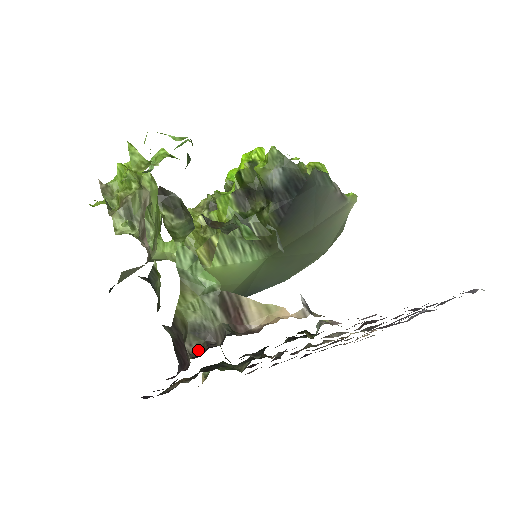
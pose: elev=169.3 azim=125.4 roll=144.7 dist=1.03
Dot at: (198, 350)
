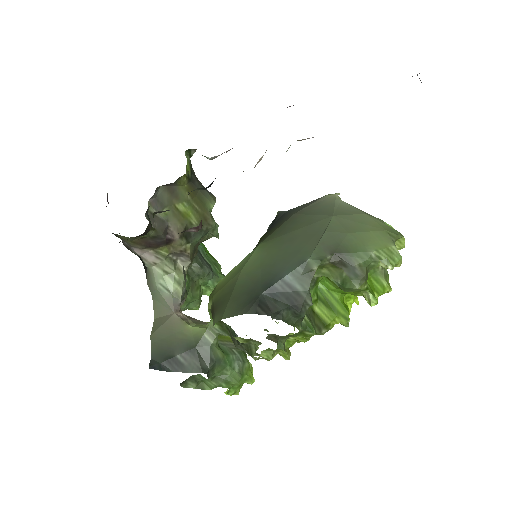
Dot at: occluded
